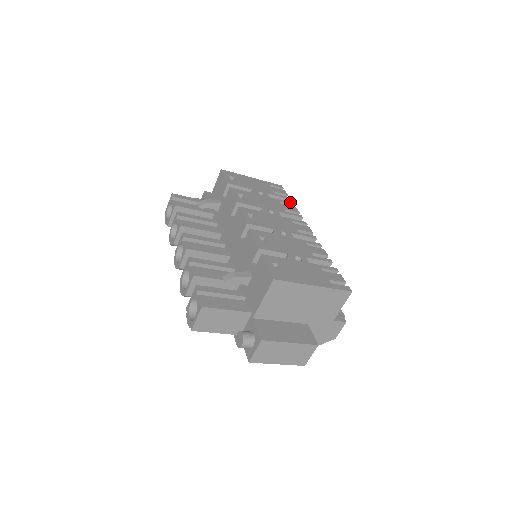
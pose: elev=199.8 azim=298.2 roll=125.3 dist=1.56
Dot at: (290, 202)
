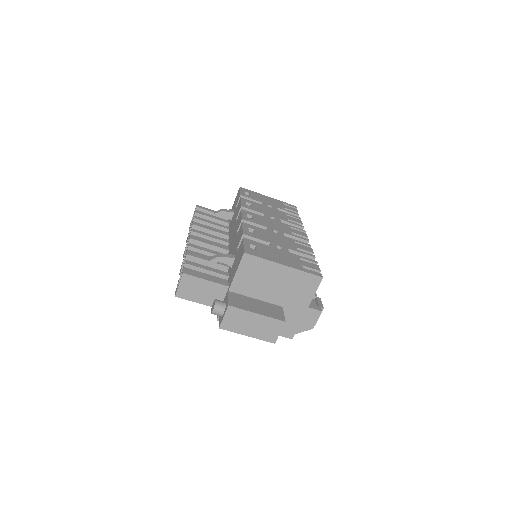
Dot at: occluded
